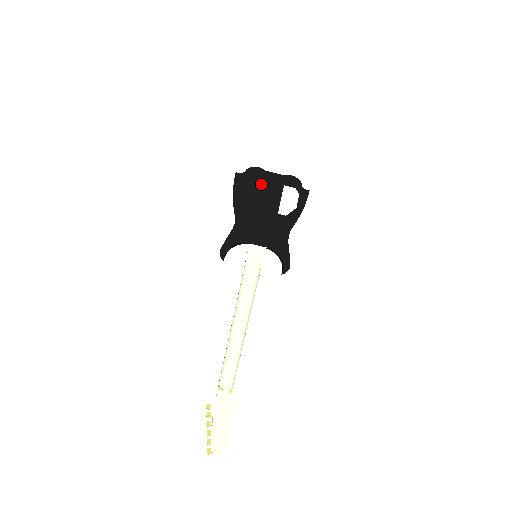
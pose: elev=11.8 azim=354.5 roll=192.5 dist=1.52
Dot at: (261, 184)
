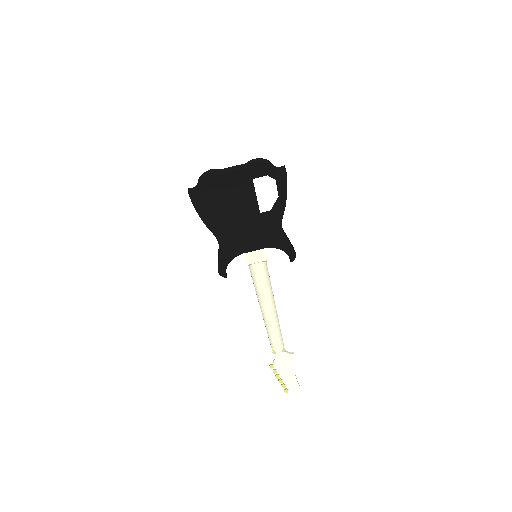
Dot at: (225, 191)
